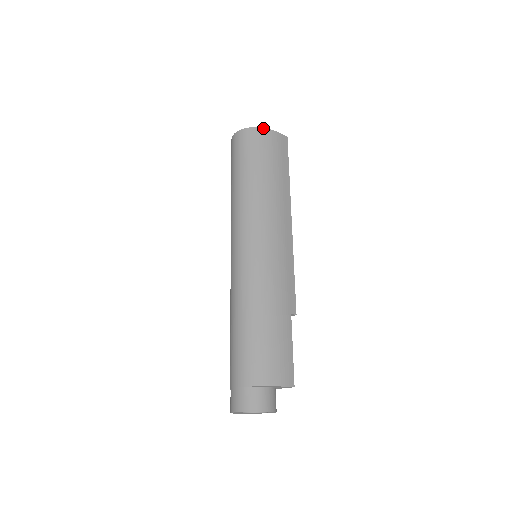
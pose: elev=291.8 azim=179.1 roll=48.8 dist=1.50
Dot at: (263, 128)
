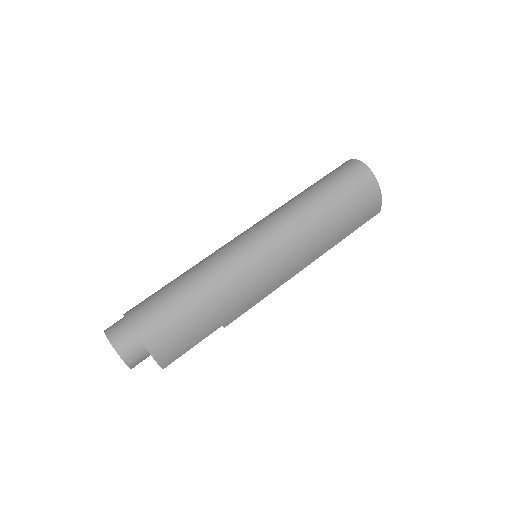
Dot at: (380, 189)
